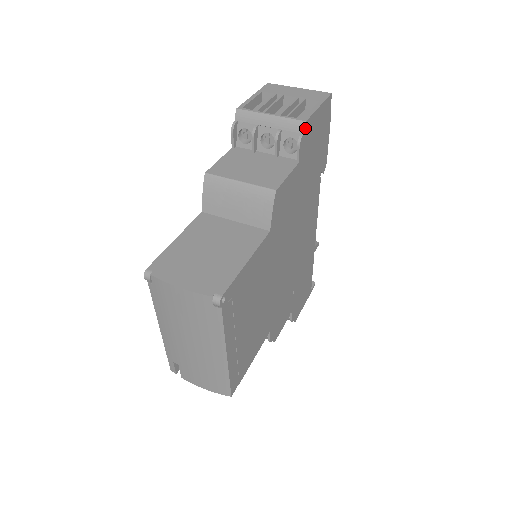
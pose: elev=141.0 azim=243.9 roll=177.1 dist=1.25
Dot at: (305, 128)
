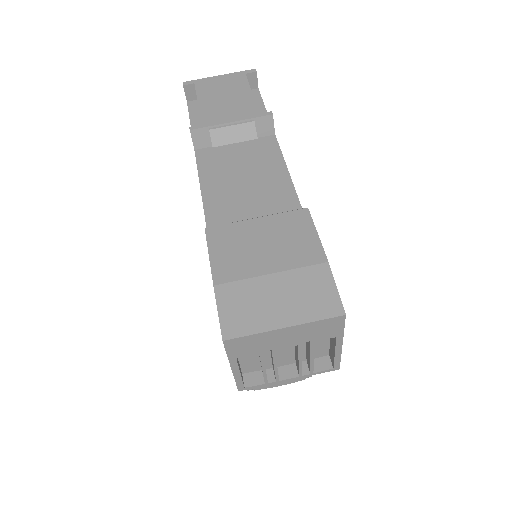
Dot at: occluded
